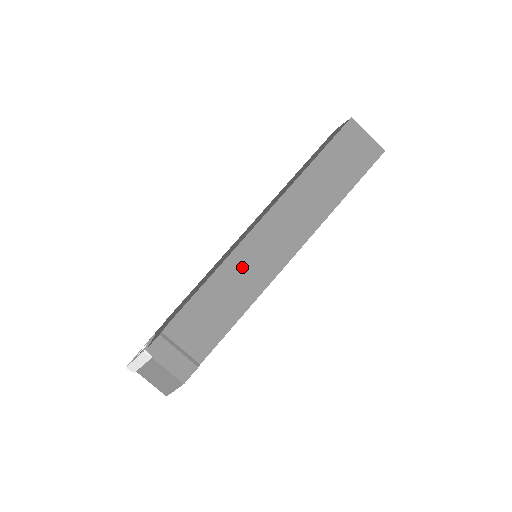
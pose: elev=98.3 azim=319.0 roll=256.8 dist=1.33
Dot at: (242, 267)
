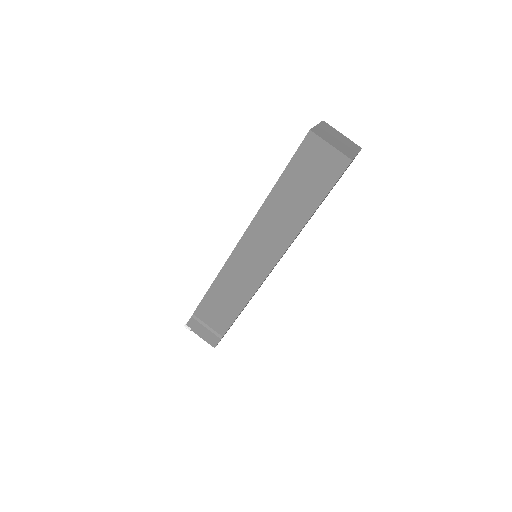
Dot at: (236, 273)
